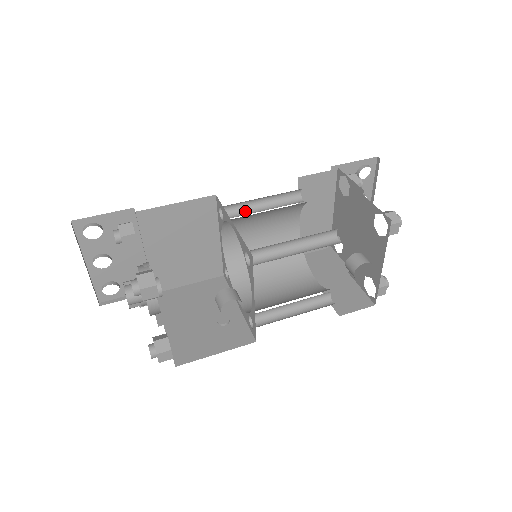
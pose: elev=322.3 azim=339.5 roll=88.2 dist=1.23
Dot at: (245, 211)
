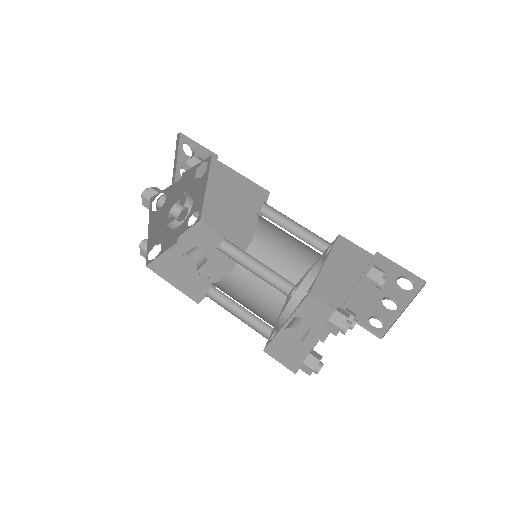
Dot at: (280, 221)
